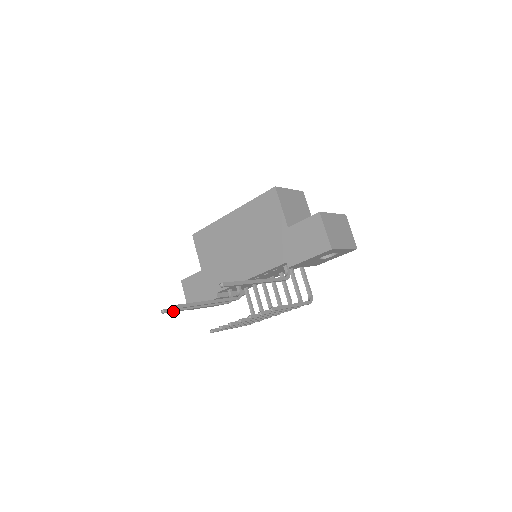
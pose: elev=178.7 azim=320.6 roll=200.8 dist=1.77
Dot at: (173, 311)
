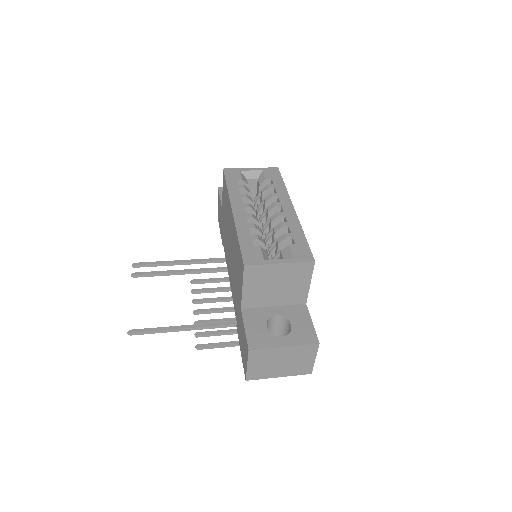
Dot at: (146, 266)
